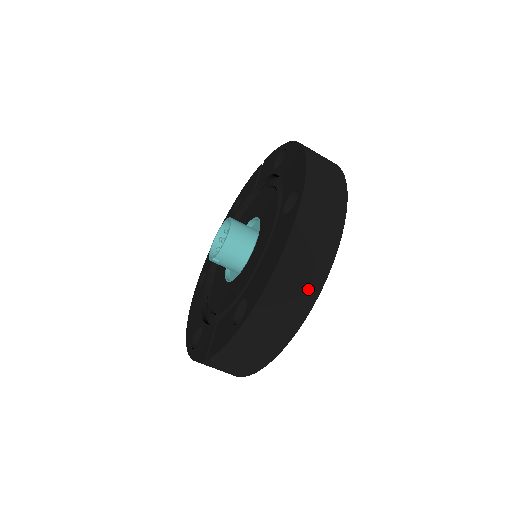
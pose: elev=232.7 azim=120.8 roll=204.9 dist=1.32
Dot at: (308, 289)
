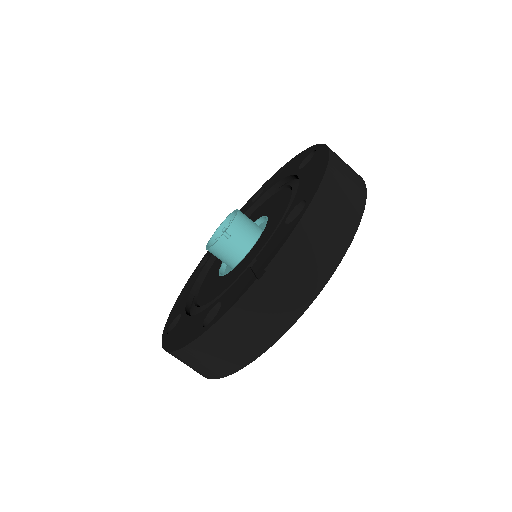
Dot at: (357, 188)
